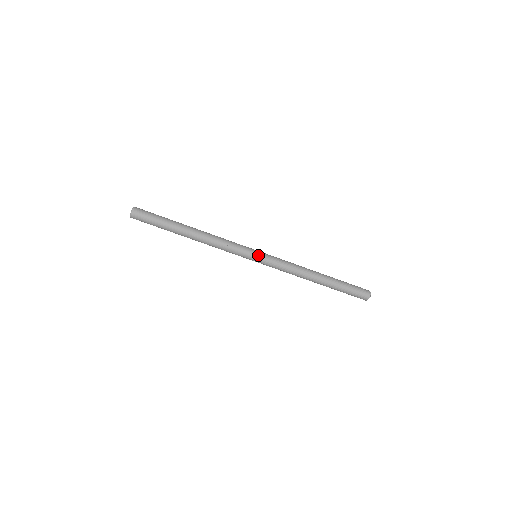
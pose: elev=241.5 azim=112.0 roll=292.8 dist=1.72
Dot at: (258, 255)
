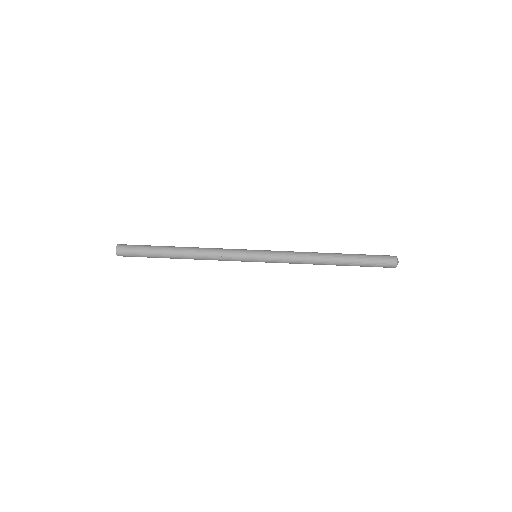
Dot at: (257, 252)
